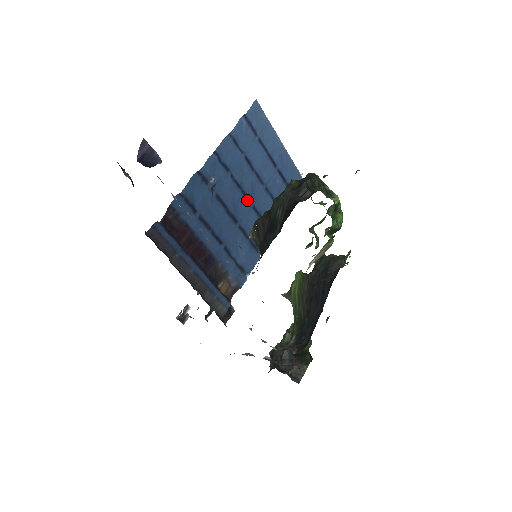
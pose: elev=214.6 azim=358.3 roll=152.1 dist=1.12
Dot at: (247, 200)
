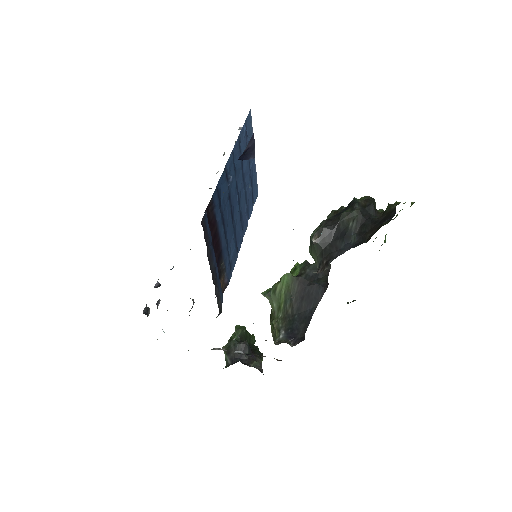
Dot at: (238, 201)
